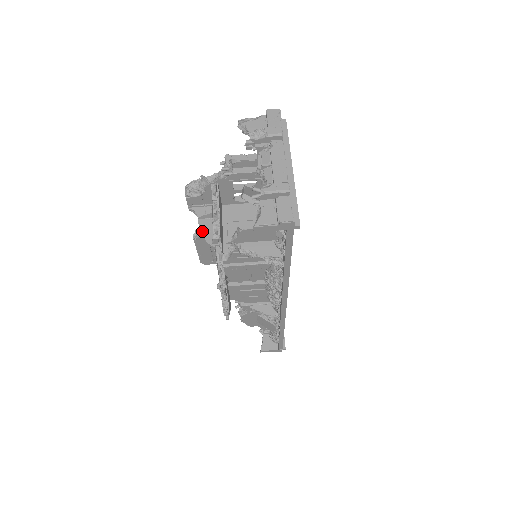
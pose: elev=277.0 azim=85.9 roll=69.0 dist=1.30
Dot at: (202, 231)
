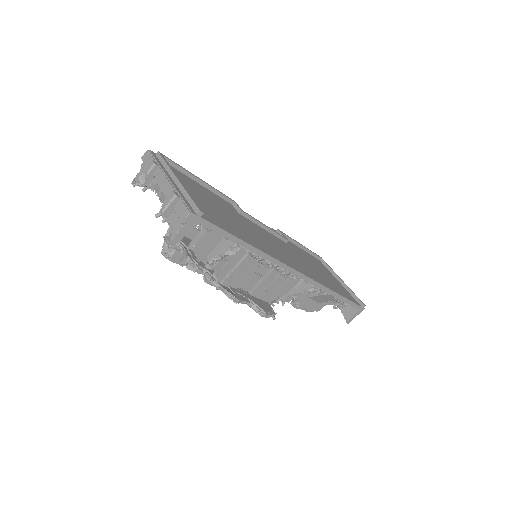
Dot at: occluded
